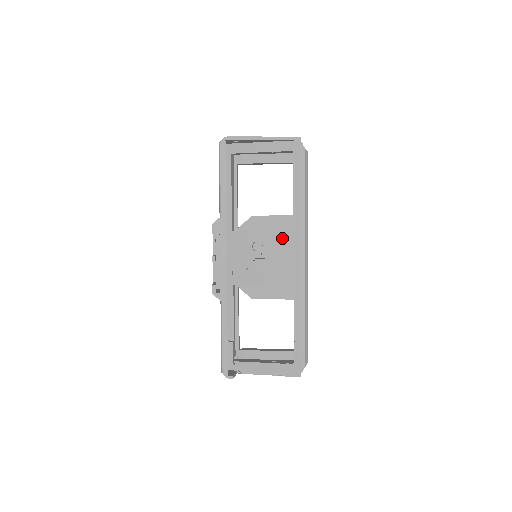
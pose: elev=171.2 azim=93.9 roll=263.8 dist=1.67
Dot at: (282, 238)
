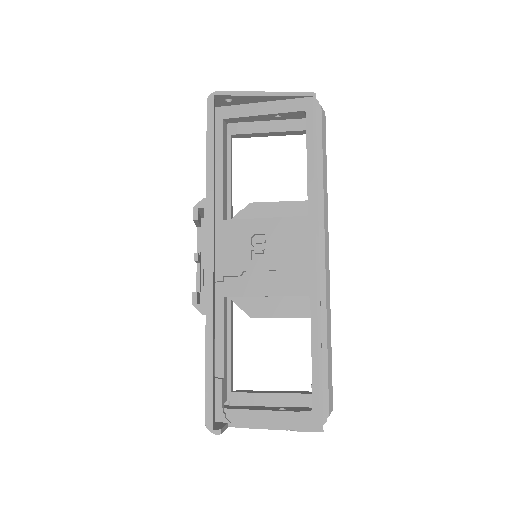
Dot at: (292, 227)
